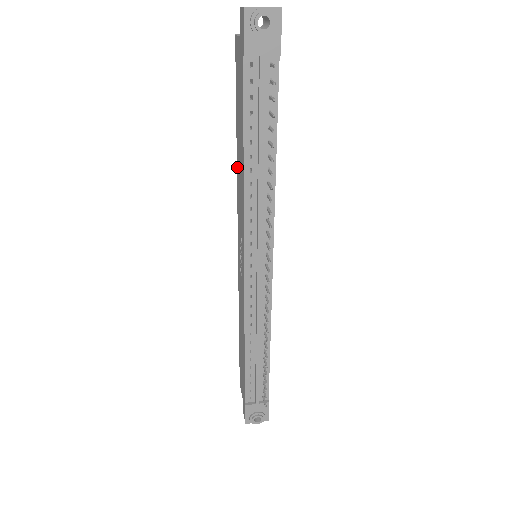
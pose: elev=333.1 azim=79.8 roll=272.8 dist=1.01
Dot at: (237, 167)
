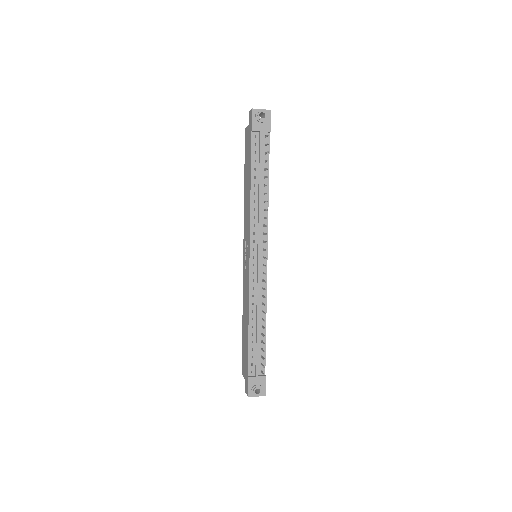
Dot at: (244, 200)
